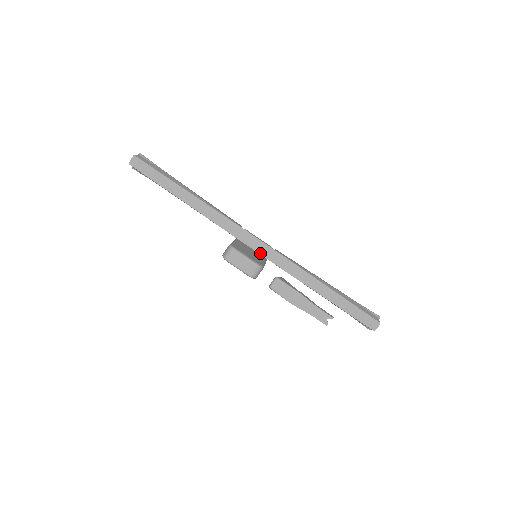
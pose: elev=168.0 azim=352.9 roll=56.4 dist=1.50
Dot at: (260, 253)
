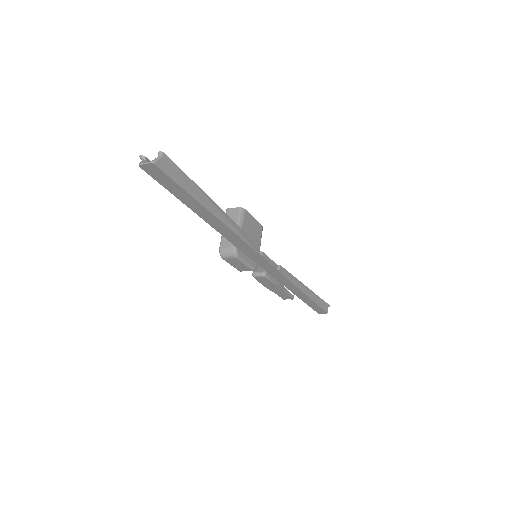
Dot at: (263, 268)
